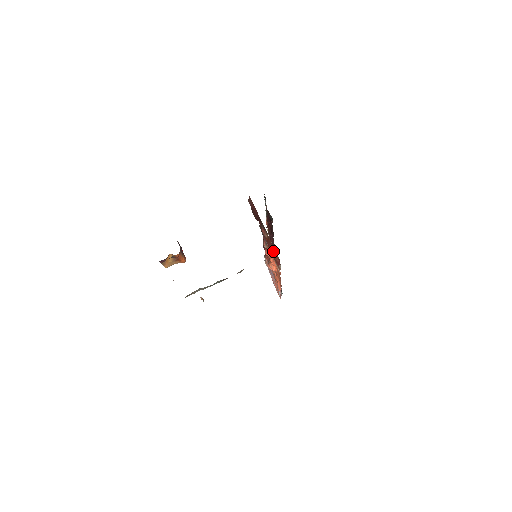
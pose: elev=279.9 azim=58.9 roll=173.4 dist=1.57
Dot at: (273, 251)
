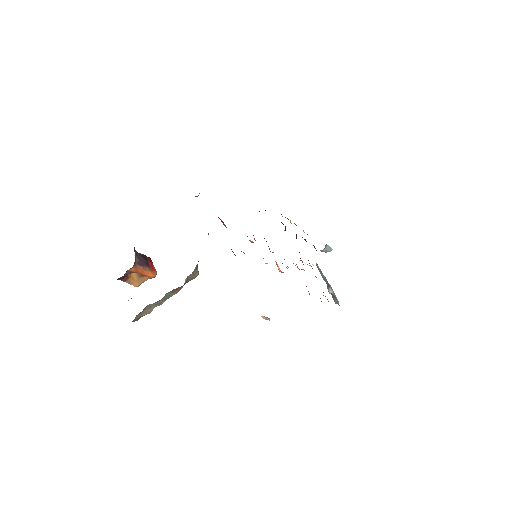
Dot at: occluded
